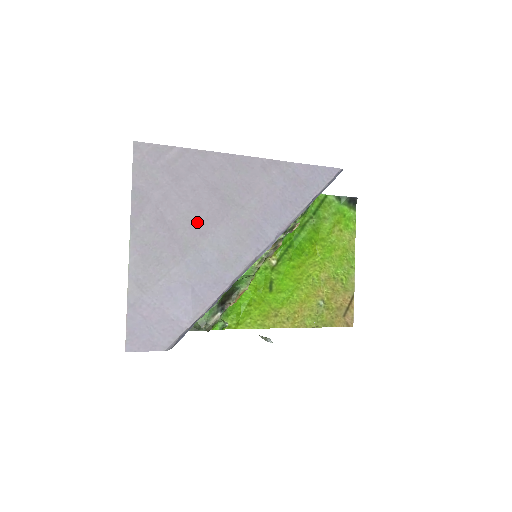
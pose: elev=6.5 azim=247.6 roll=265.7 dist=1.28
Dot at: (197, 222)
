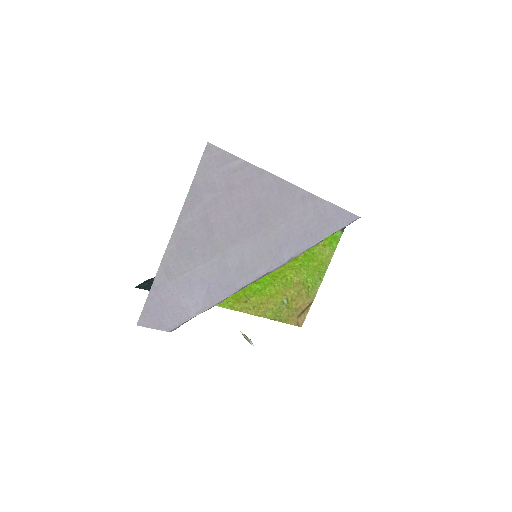
Dot at: (233, 230)
